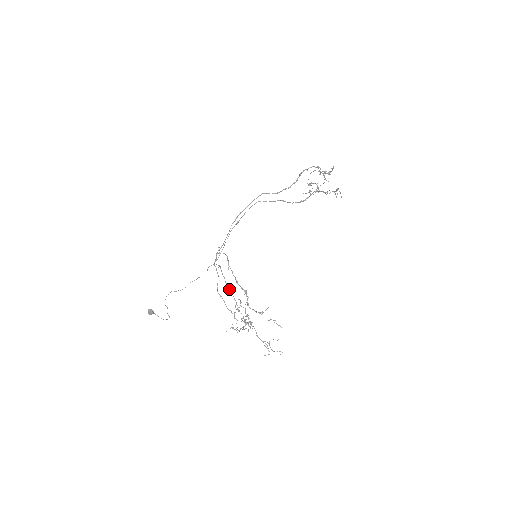
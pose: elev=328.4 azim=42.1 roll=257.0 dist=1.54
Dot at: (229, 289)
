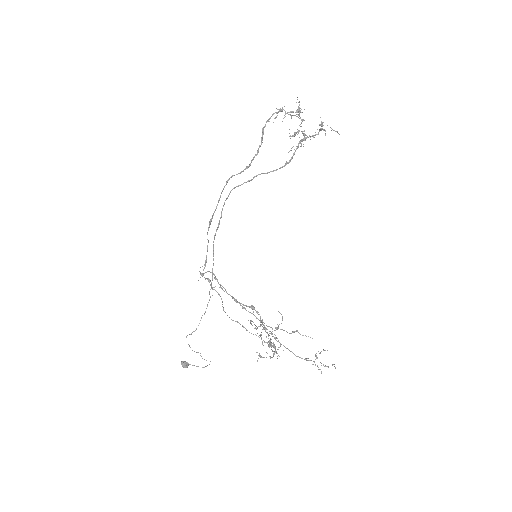
Dot at: (245, 308)
